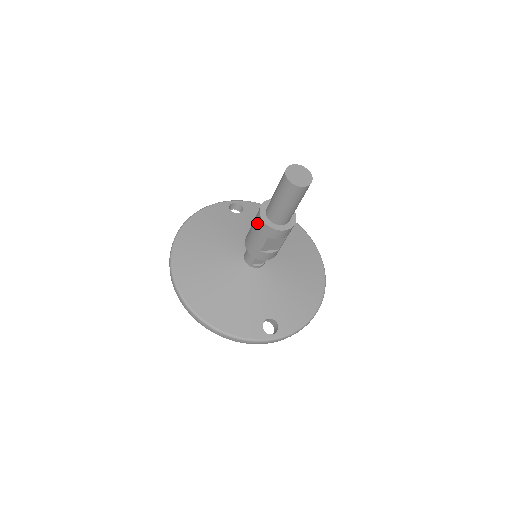
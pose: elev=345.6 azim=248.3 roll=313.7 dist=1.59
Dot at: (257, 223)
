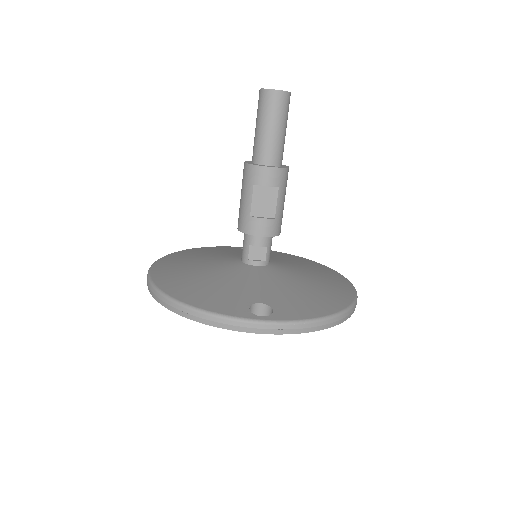
Dot at: (243, 176)
